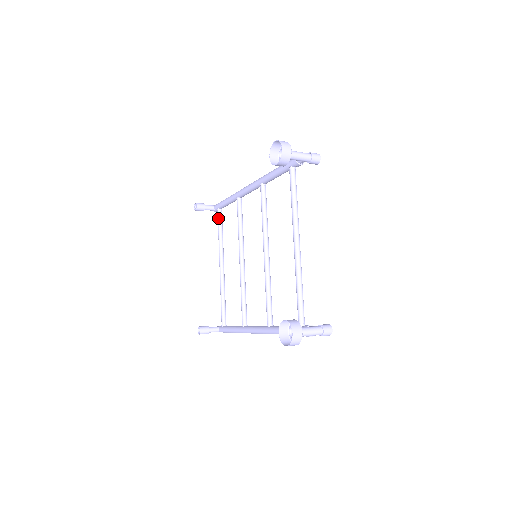
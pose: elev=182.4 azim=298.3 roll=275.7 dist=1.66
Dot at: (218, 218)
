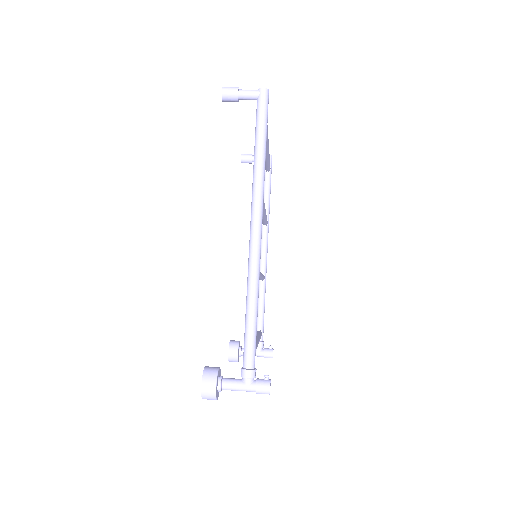
Dot at: occluded
